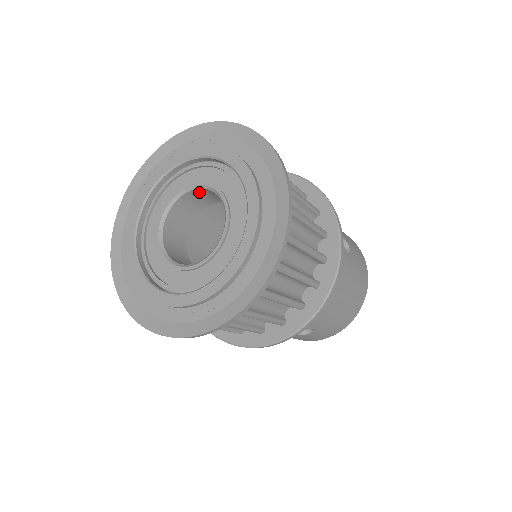
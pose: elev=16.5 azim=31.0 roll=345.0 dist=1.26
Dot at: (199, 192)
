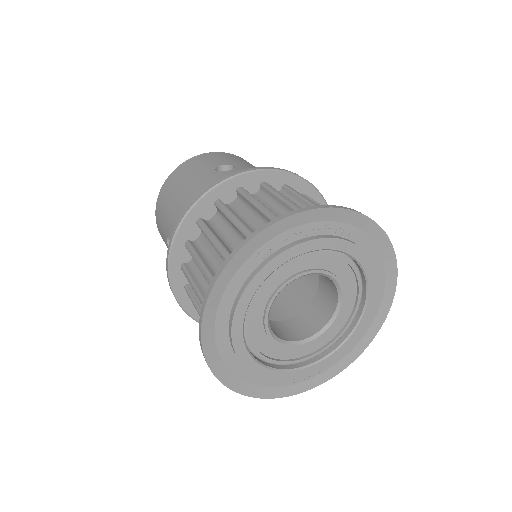
Dot at: occluded
